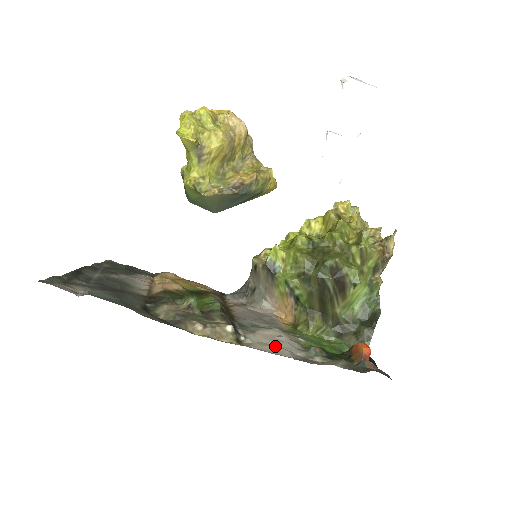
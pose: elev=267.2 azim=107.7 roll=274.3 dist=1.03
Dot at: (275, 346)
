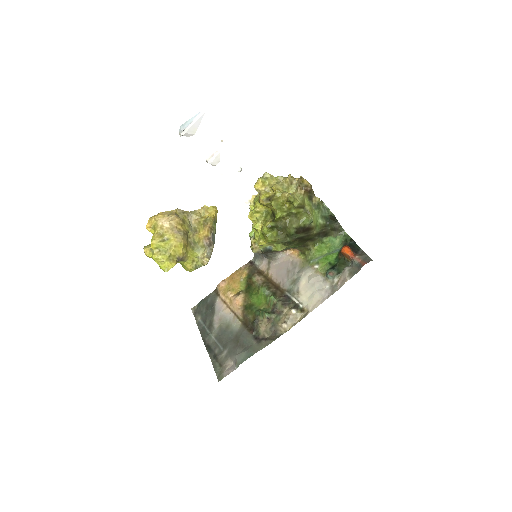
Dot at: (315, 293)
